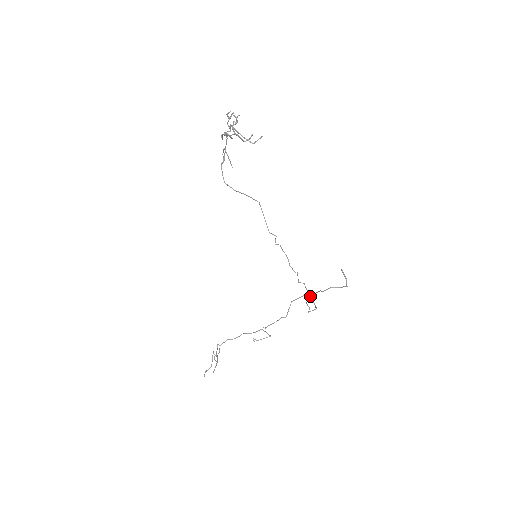
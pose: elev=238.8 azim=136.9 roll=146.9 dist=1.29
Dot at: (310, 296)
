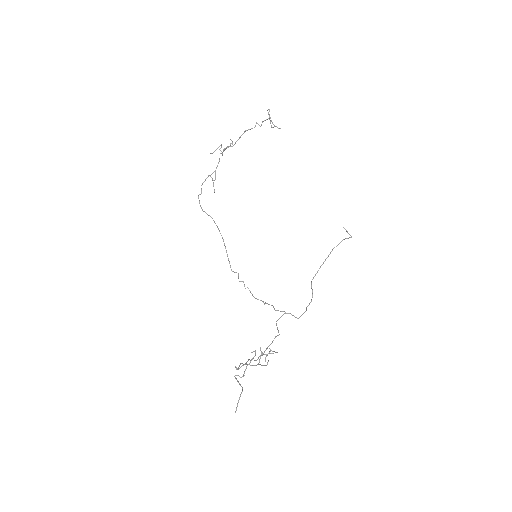
Dot at: (318, 270)
